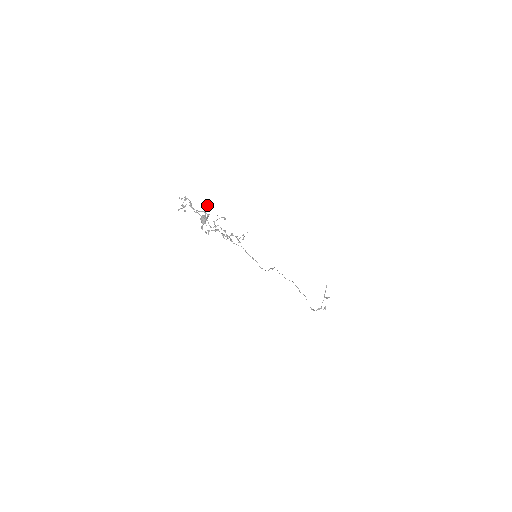
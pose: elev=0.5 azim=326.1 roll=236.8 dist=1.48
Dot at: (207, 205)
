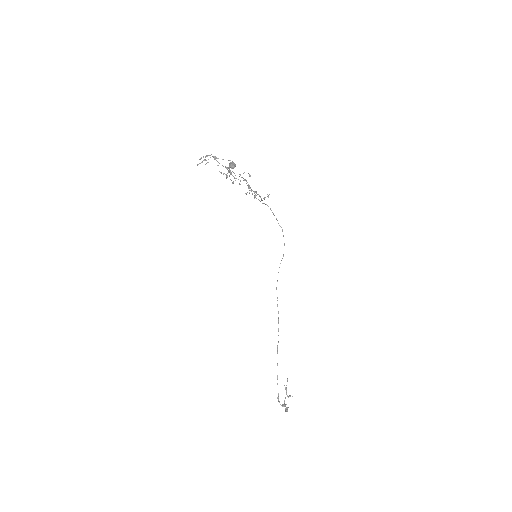
Dot at: occluded
